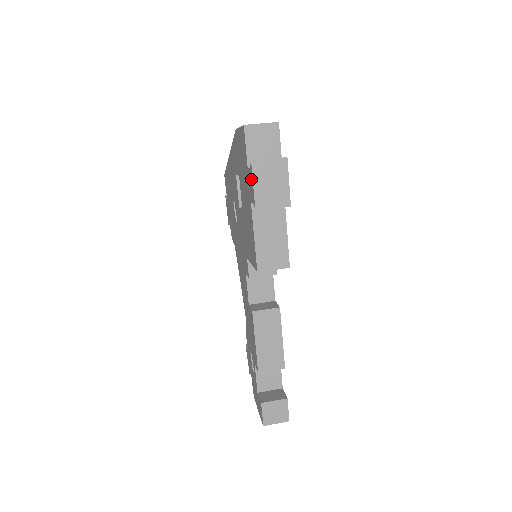
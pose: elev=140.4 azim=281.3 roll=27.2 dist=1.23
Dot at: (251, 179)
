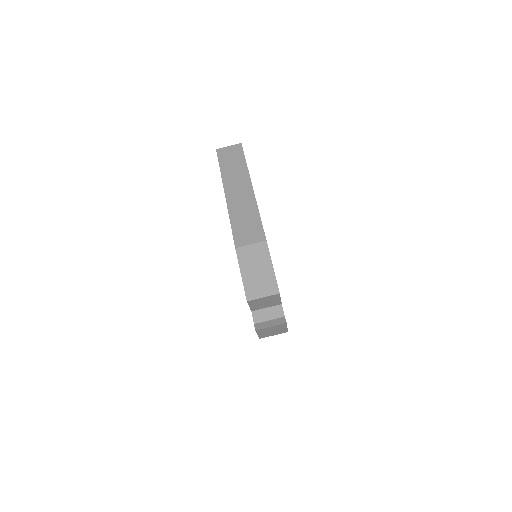
Dot at: occluded
